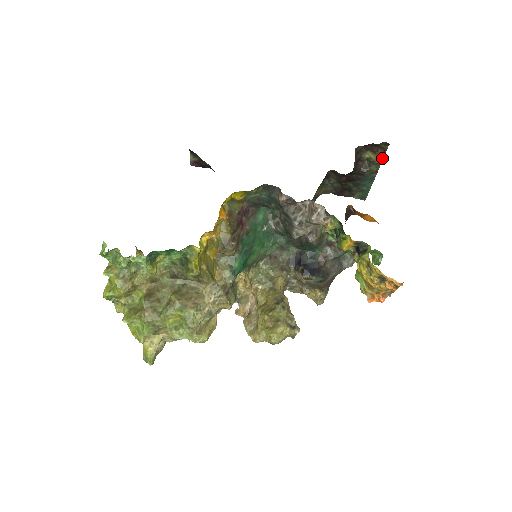
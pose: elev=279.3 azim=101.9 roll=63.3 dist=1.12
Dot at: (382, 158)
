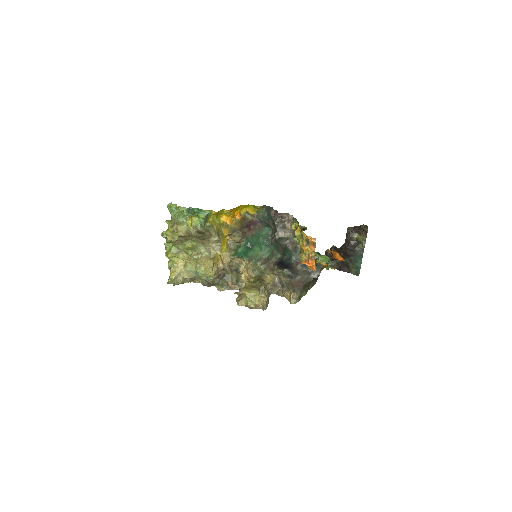
Dot at: (365, 238)
